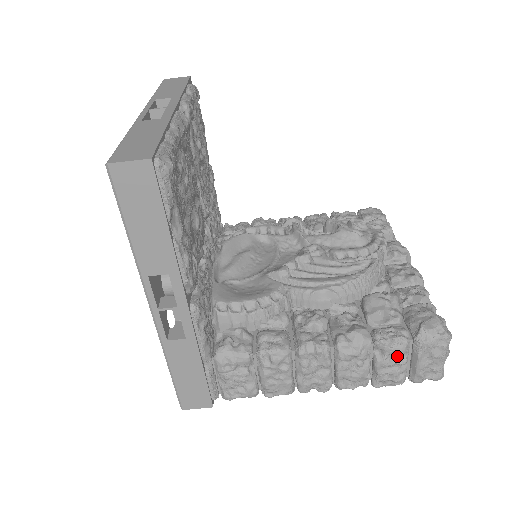
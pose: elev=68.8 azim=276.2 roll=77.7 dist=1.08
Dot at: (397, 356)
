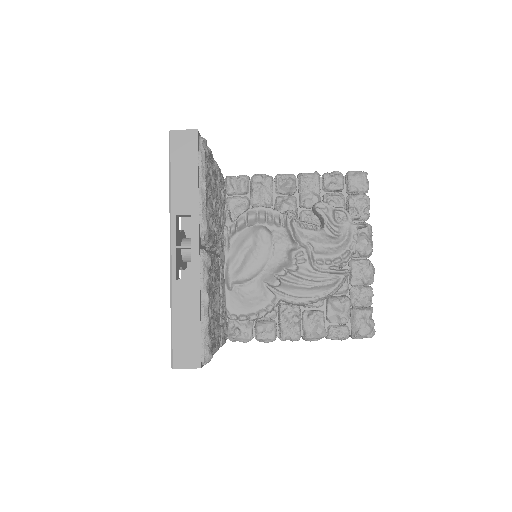
Dot at: occluded
